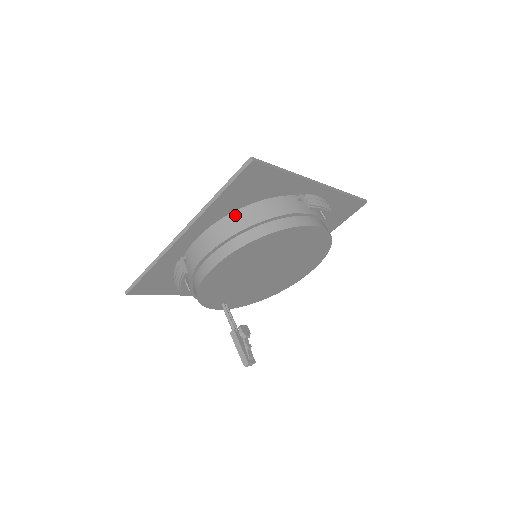
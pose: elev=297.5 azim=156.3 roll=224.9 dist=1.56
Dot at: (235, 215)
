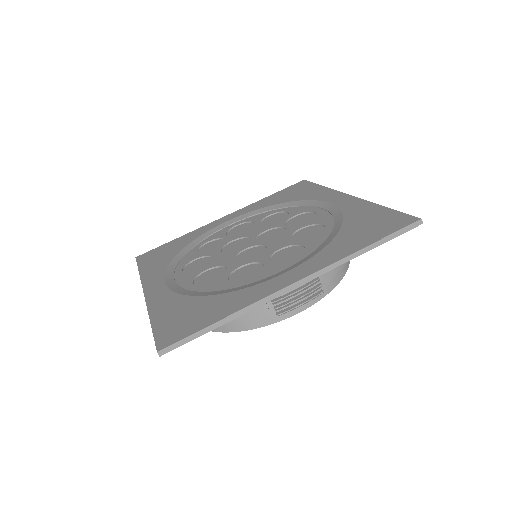
Dot at: occluded
